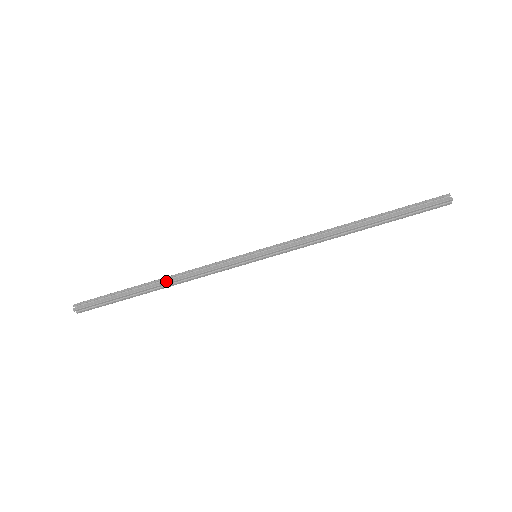
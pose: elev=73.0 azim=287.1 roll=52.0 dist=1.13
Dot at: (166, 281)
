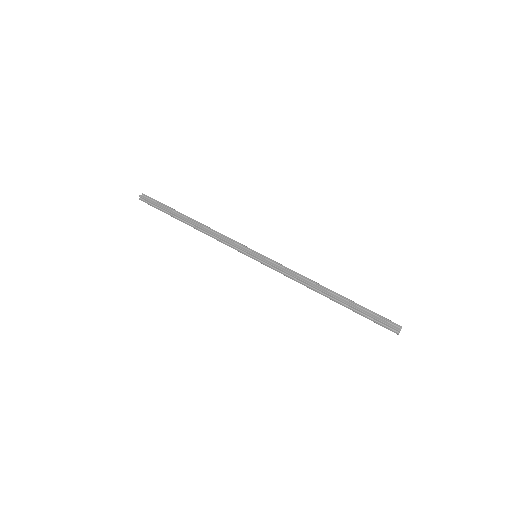
Dot at: (197, 224)
